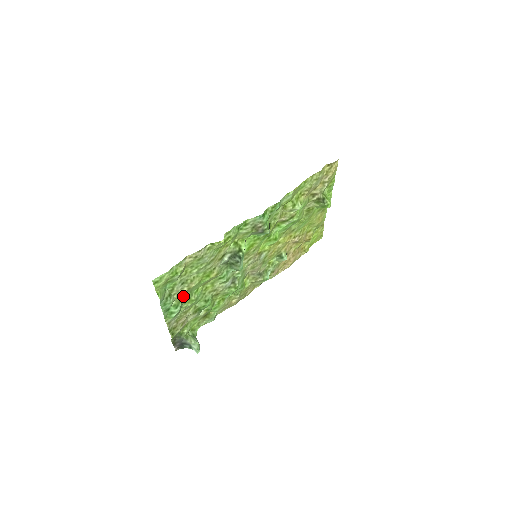
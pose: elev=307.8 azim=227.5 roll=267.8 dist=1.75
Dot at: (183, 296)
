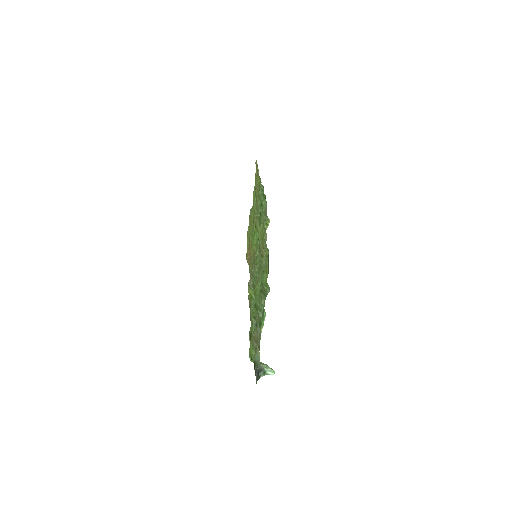
Dot at: occluded
